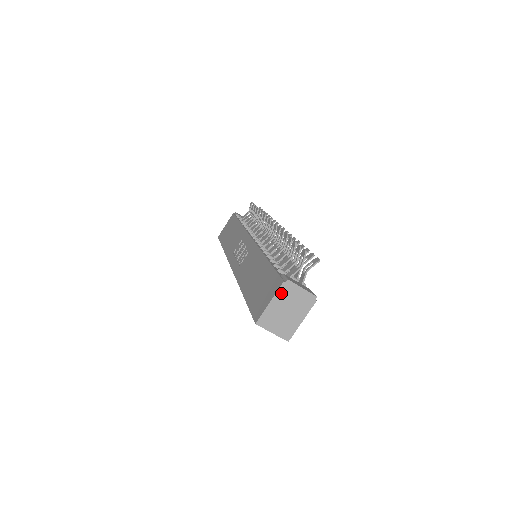
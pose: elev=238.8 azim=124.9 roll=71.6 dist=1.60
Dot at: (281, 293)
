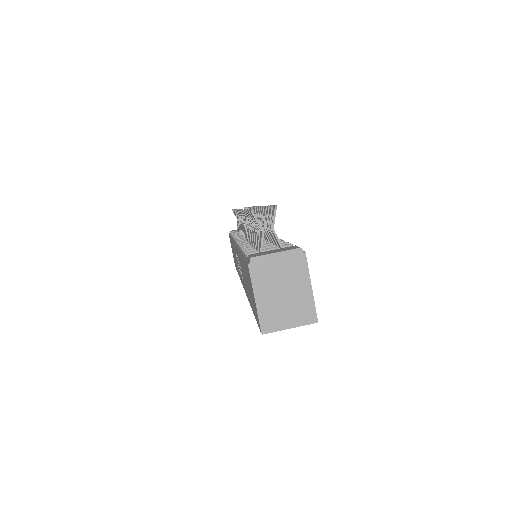
Dot at: (257, 278)
